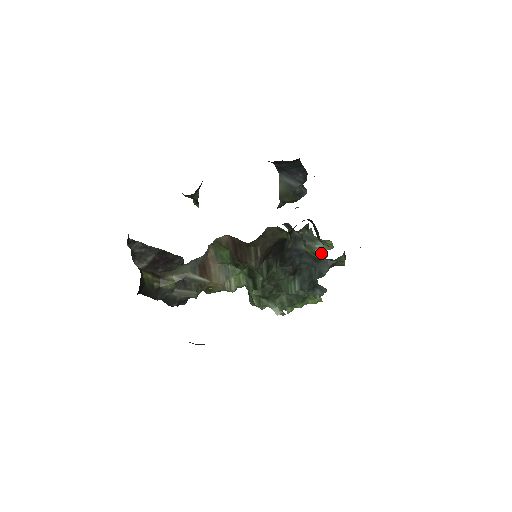
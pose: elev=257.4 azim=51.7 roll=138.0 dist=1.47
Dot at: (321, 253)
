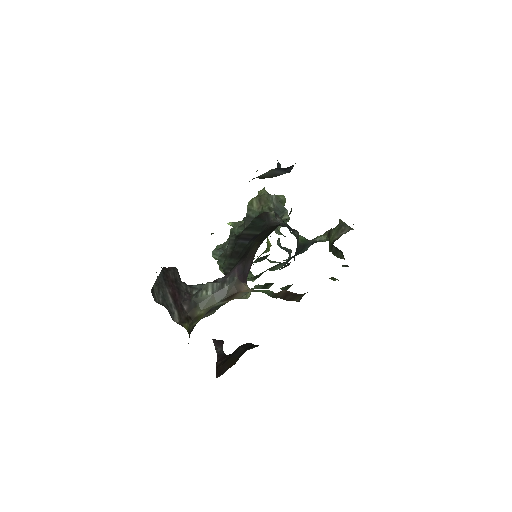
Dot at: occluded
